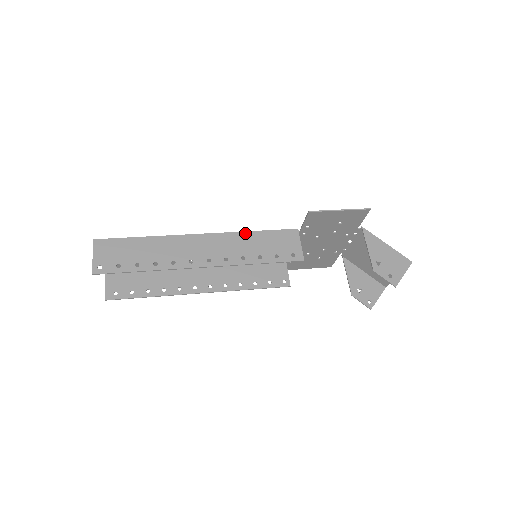
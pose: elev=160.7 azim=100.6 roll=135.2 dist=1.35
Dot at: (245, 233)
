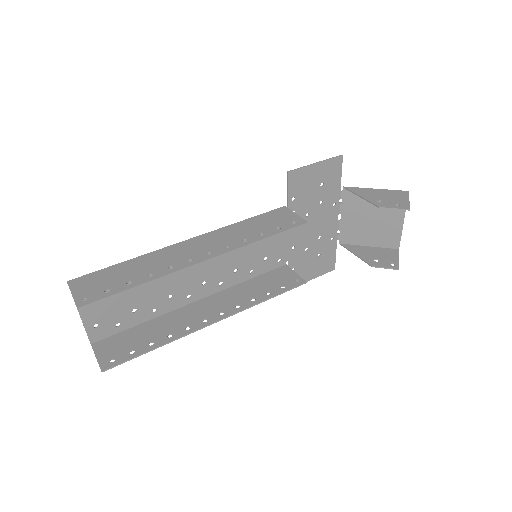
Dot at: (234, 224)
